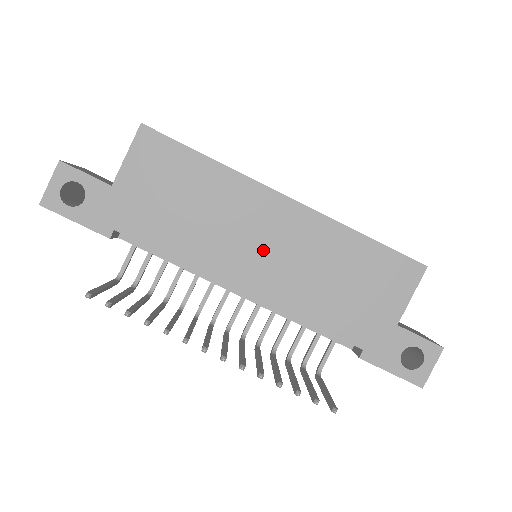
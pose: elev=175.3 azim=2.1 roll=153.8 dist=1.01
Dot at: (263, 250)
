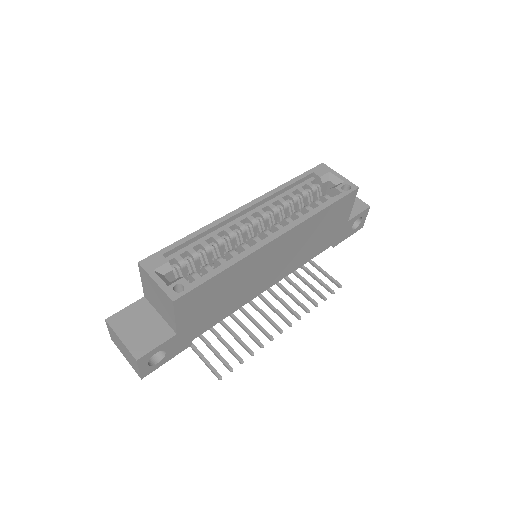
Dot at: (275, 266)
